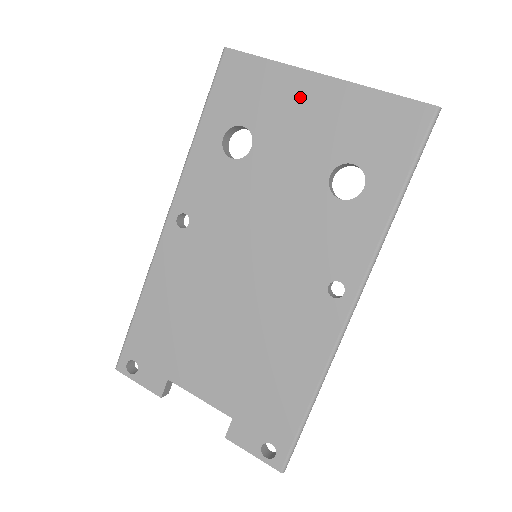
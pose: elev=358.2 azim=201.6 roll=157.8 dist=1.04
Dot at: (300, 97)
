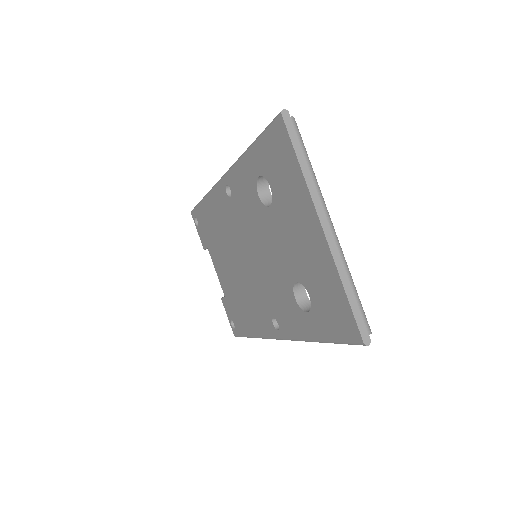
Dot at: (304, 220)
